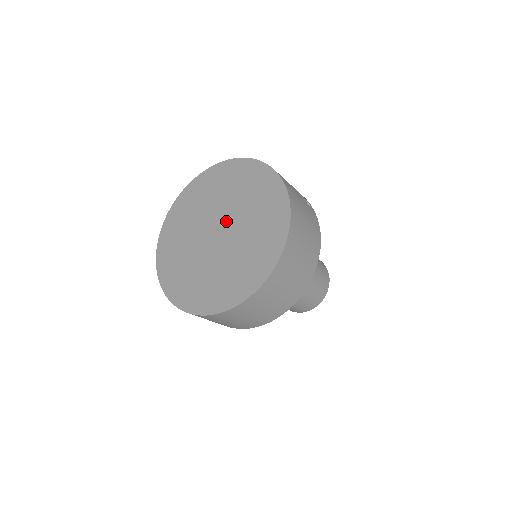
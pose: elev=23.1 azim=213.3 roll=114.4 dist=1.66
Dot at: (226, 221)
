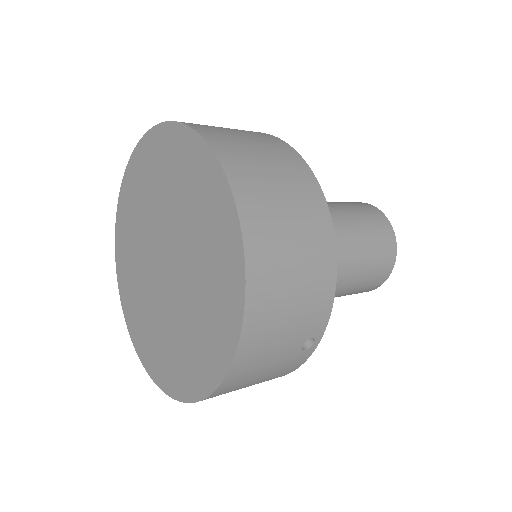
Dot at: (175, 272)
